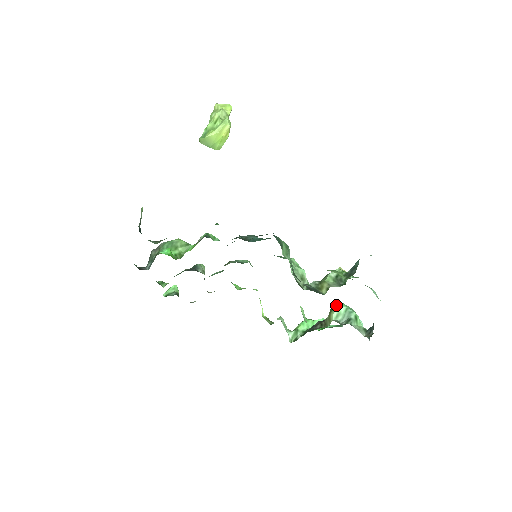
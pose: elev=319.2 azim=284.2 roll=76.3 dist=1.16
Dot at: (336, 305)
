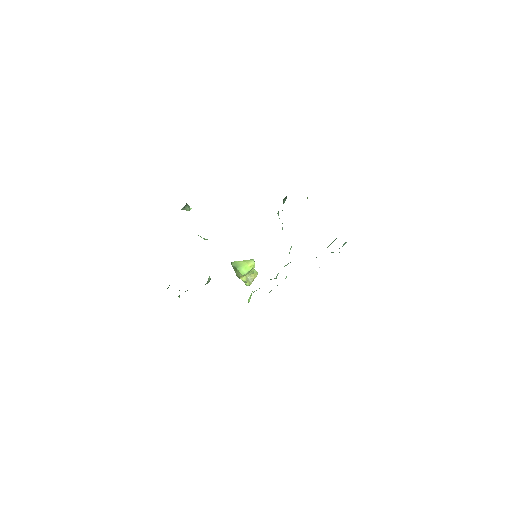
Dot at: occluded
